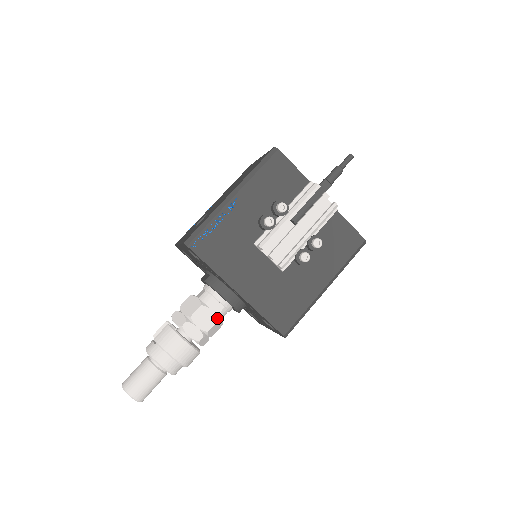
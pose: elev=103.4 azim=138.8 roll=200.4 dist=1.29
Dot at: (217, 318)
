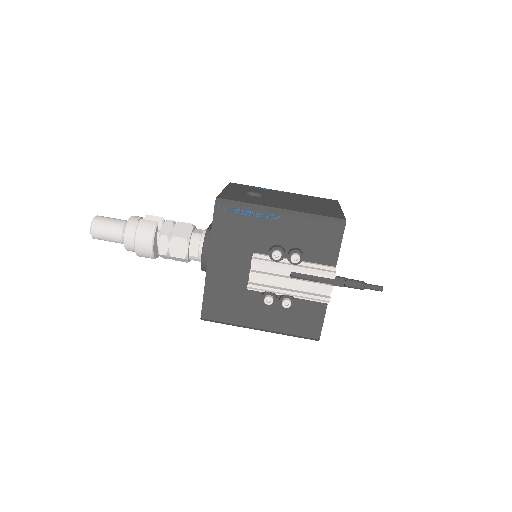
Dot at: (185, 257)
